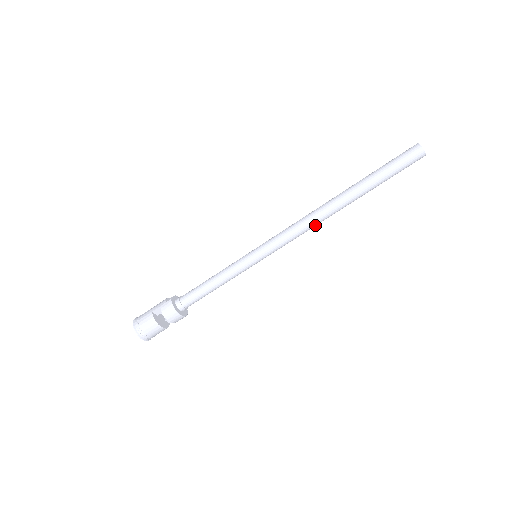
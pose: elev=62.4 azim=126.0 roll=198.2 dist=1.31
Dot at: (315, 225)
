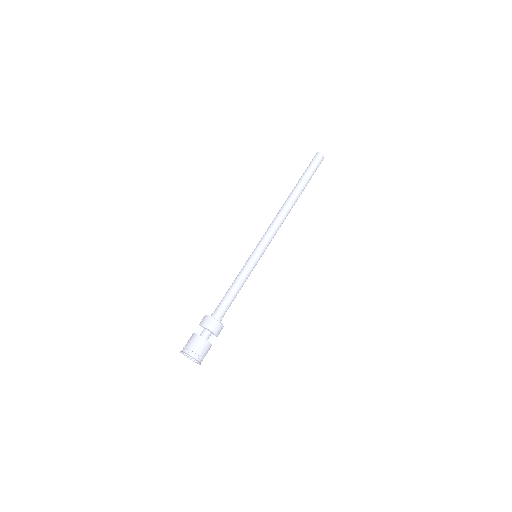
Dot at: (284, 217)
